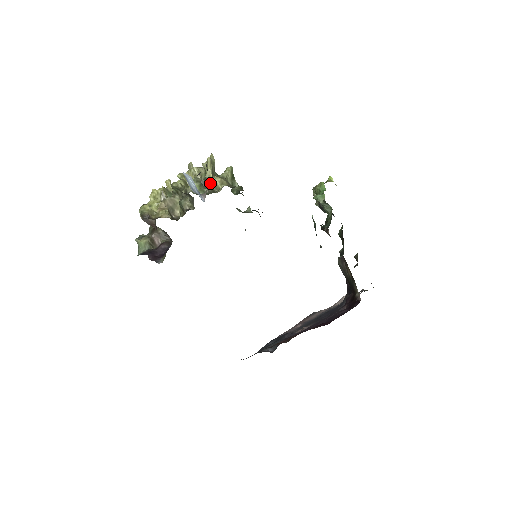
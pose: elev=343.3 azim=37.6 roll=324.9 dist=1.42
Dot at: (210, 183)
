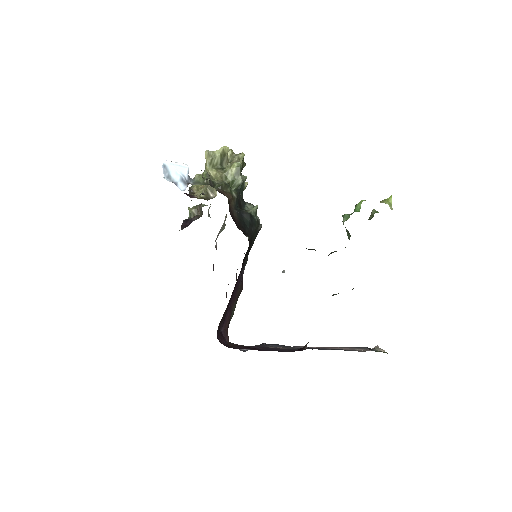
Dot at: (210, 174)
